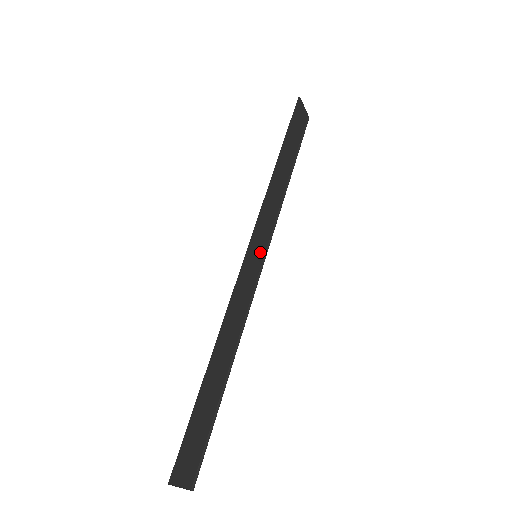
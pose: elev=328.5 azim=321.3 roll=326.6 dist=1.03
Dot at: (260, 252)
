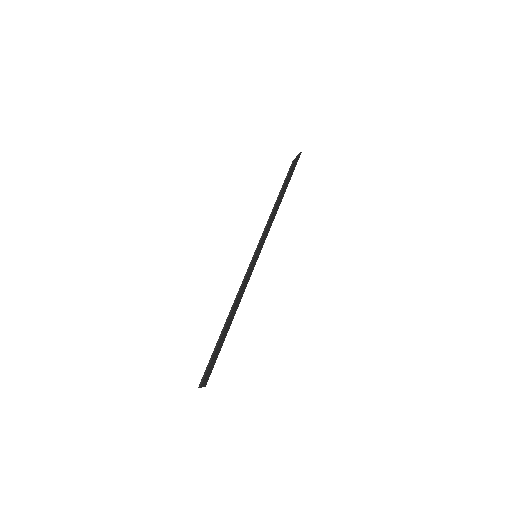
Dot at: (256, 252)
